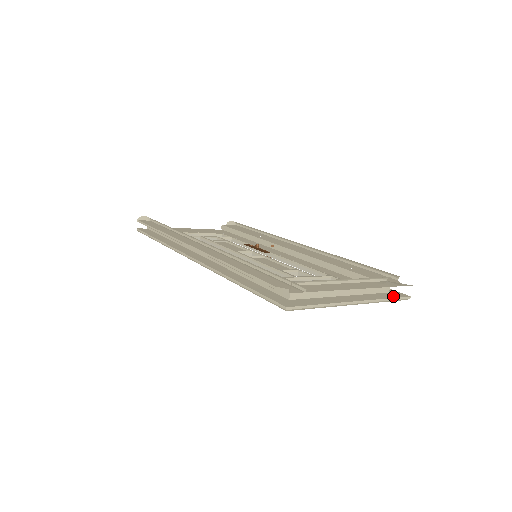
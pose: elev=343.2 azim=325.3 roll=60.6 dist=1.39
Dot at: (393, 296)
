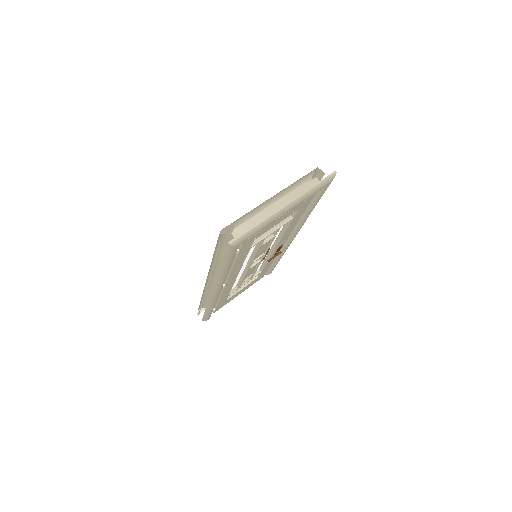
Dot at: (320, 182)
